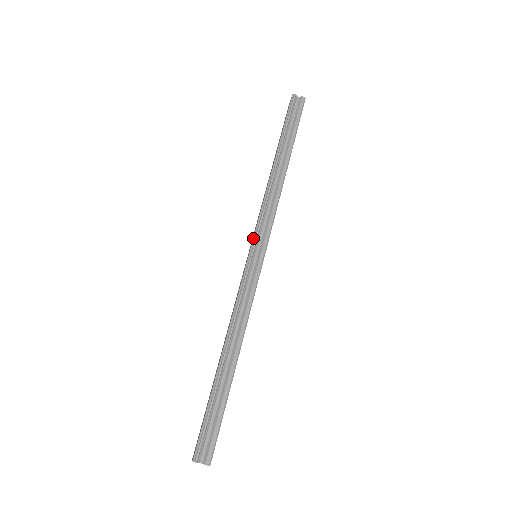
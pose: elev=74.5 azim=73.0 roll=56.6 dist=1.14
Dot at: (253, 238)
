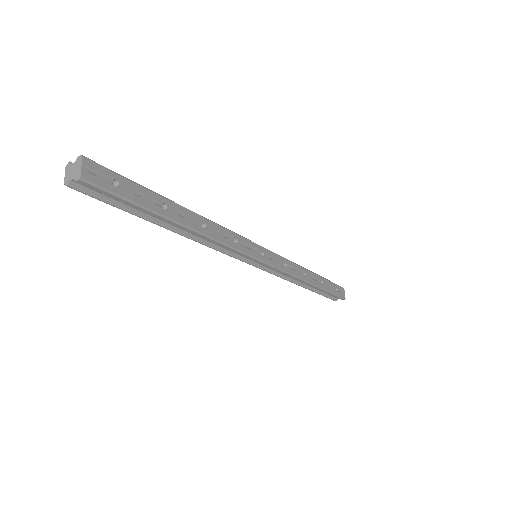
Dot at: (240, 260)
